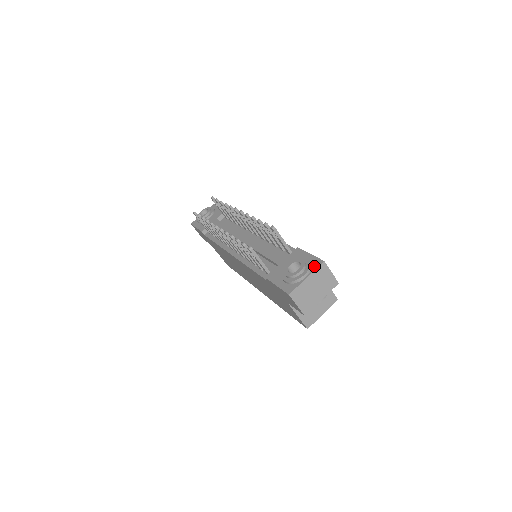
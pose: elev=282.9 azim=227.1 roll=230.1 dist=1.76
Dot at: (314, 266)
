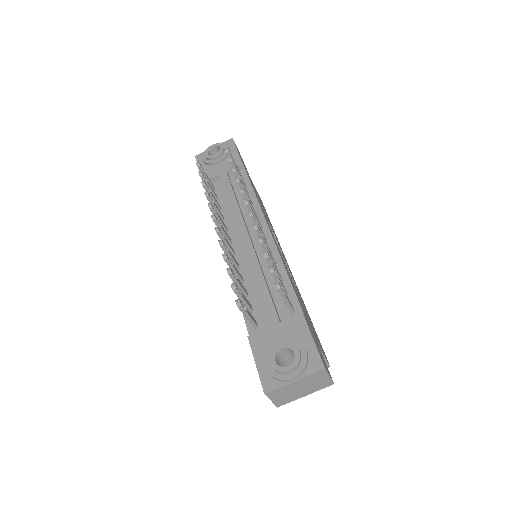
Dot at: (310, 368)
